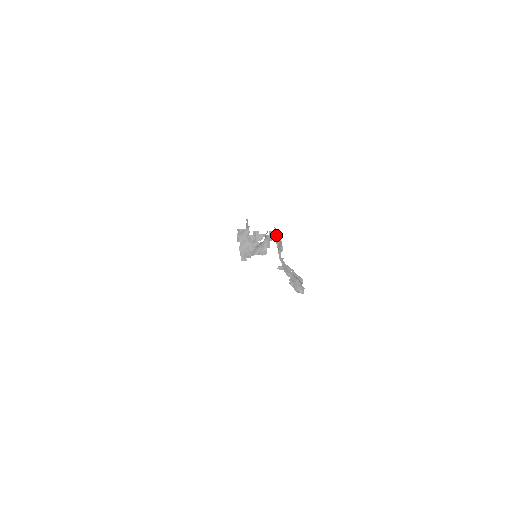
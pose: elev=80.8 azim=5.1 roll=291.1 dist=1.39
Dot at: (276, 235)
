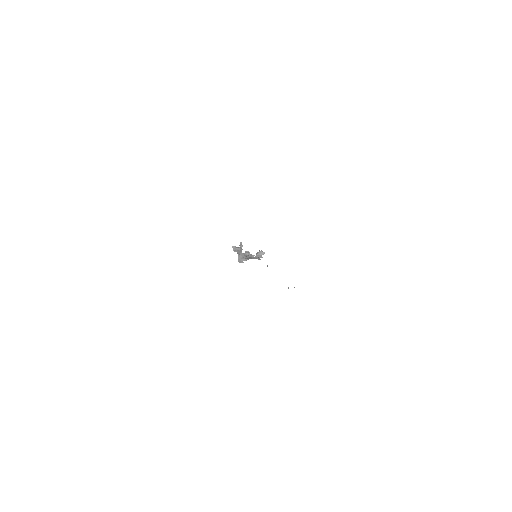
Dot at: occluded
